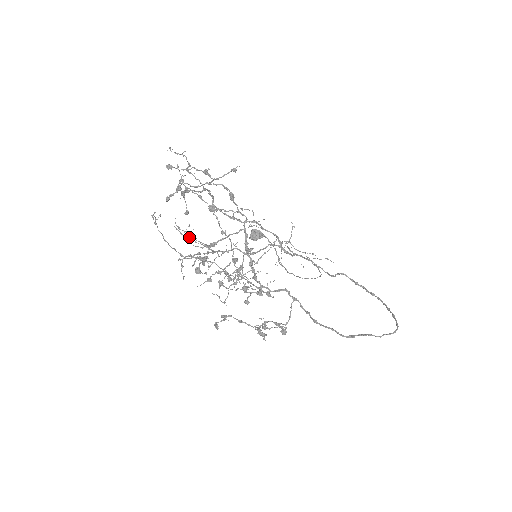
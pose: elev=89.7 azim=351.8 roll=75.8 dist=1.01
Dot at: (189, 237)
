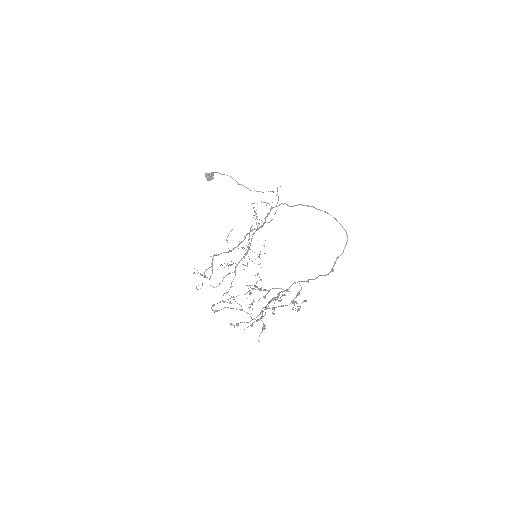
Dot at: occluded
